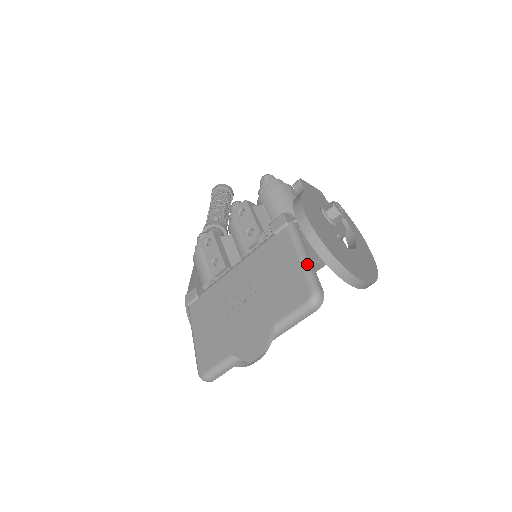
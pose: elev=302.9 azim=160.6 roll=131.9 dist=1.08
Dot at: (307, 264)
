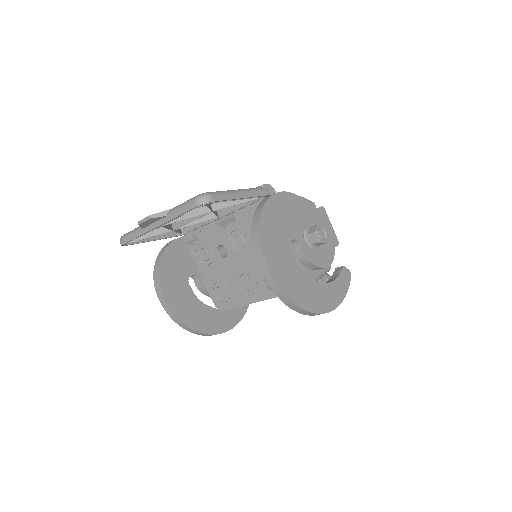
Dot at: (231, 191)
